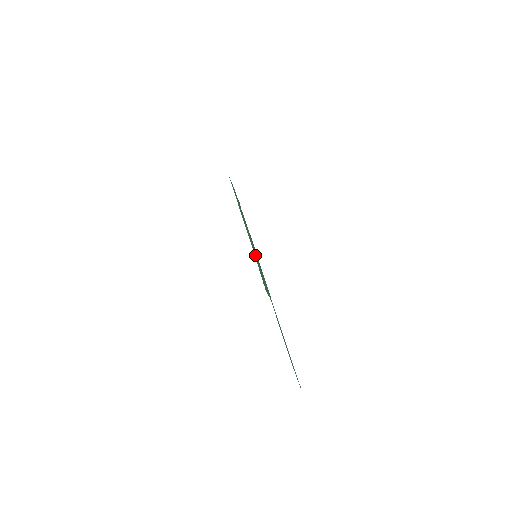
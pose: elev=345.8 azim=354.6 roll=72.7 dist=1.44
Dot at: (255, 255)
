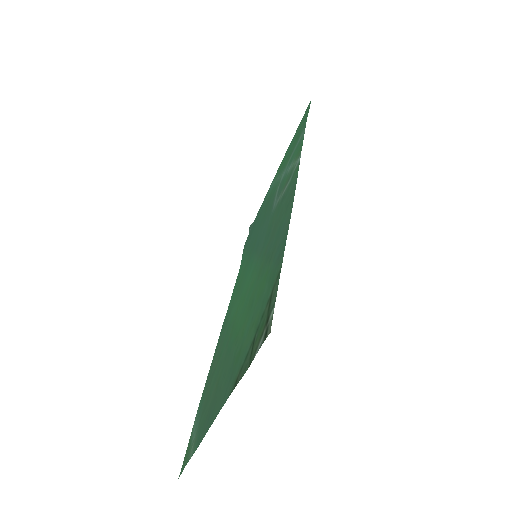
Dot at: (260, 229)
